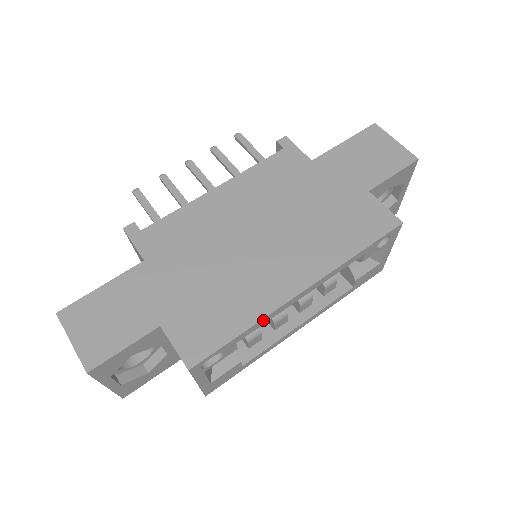
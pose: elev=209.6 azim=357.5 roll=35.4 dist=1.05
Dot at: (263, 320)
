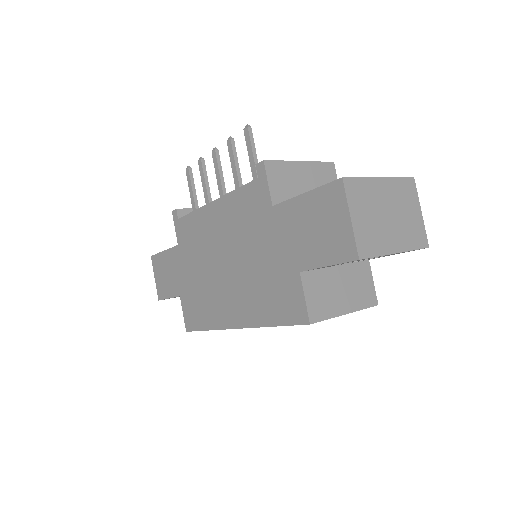
Dot at: (218, 329)
